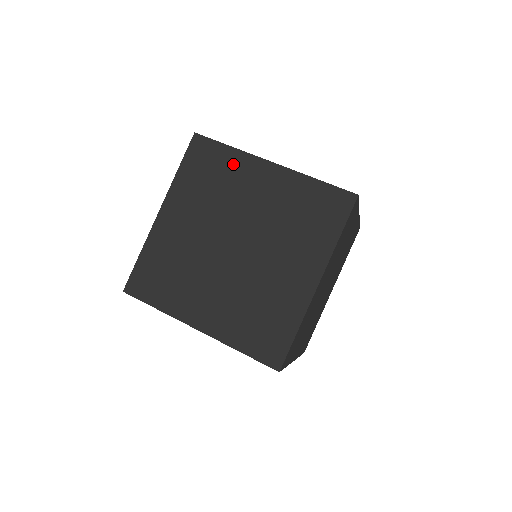
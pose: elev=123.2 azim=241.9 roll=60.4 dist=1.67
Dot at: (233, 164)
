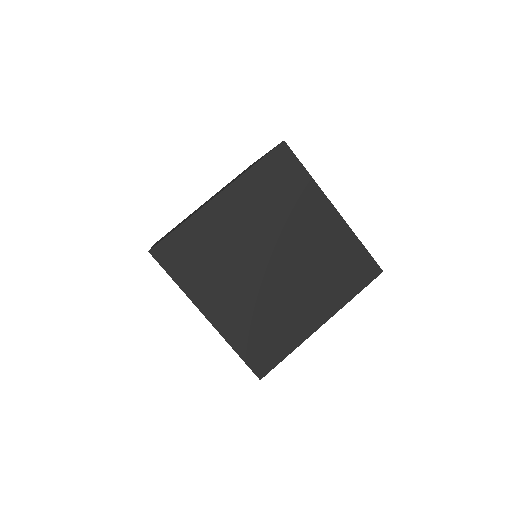
Dot at: (304, 190)
